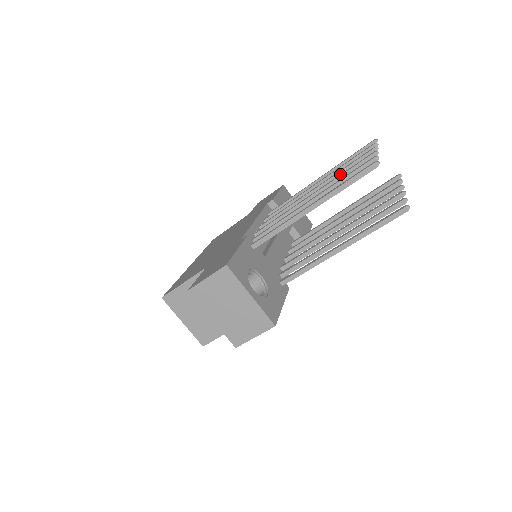
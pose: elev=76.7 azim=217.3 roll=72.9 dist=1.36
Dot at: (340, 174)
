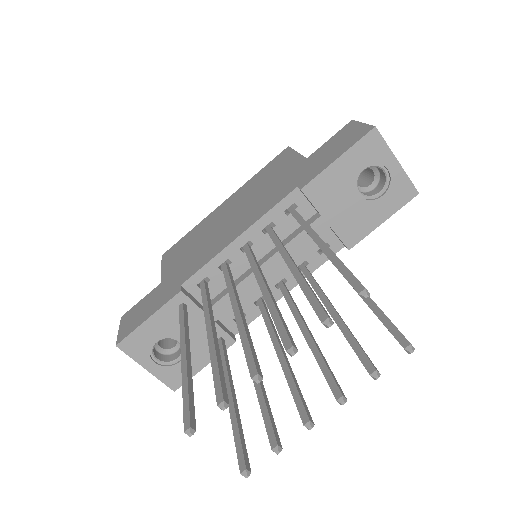
Dot at: (271, 313)
